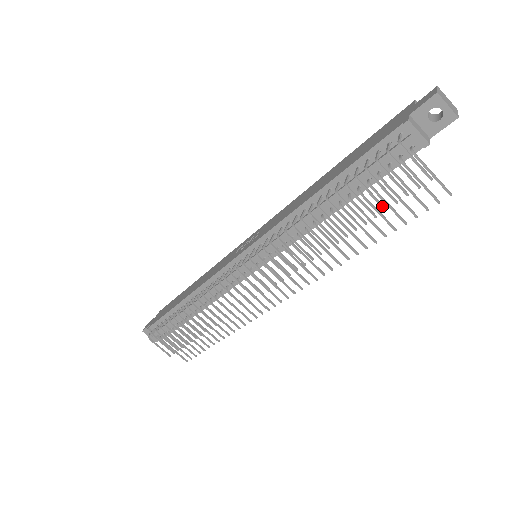
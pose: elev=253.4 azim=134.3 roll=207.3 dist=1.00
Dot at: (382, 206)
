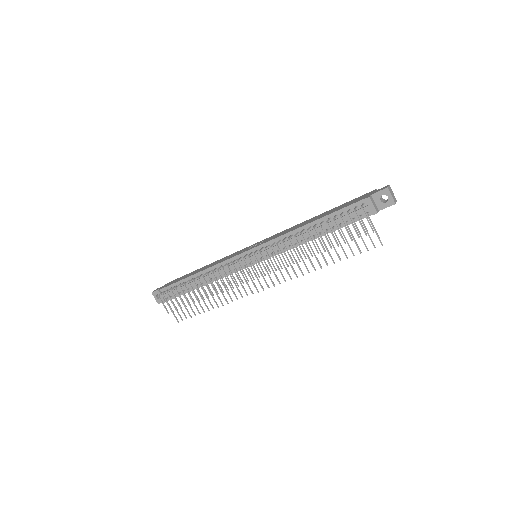
Dot at: (344, 240)
